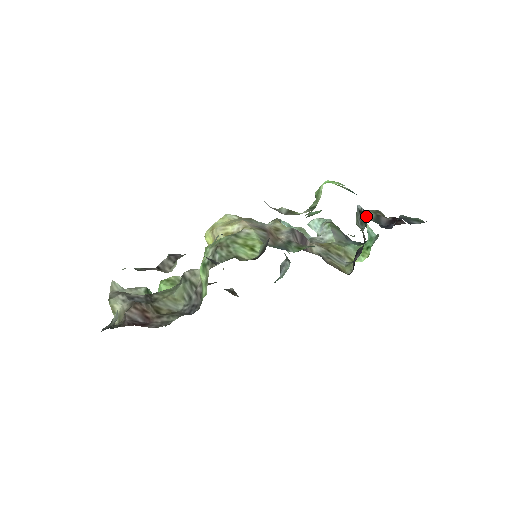
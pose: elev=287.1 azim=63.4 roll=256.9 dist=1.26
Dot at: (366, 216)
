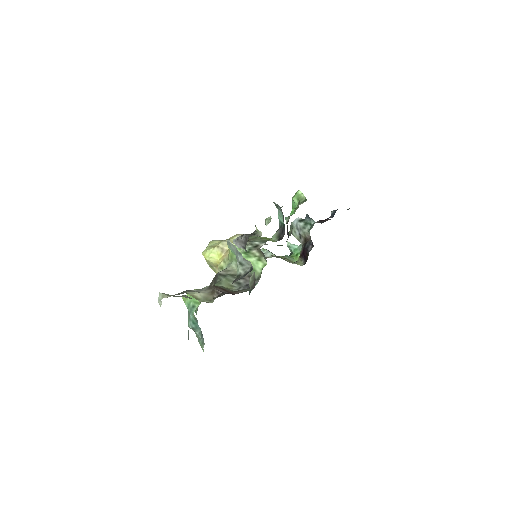
Dot at: (310, 219)
